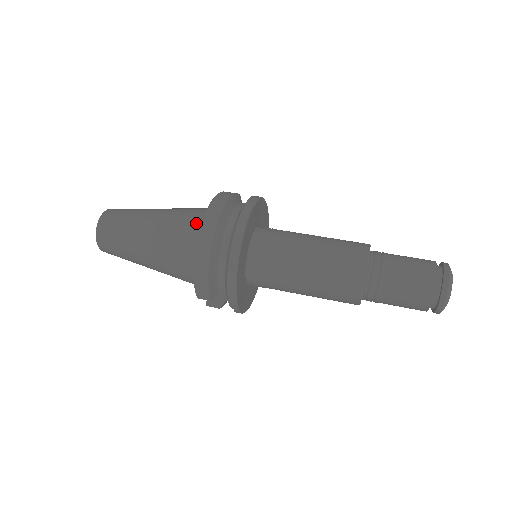
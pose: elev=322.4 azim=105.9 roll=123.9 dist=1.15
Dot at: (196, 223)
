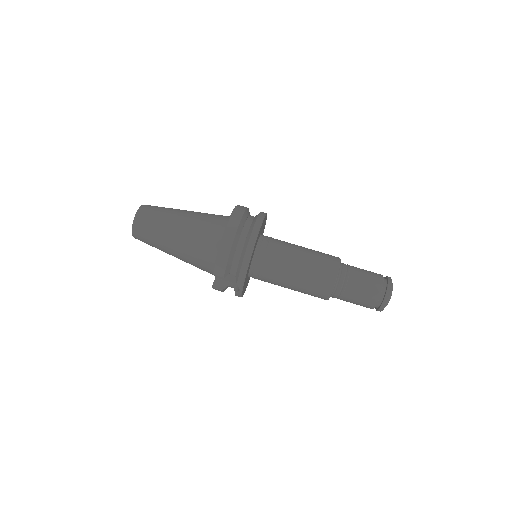
Dot at: (220, 221)
